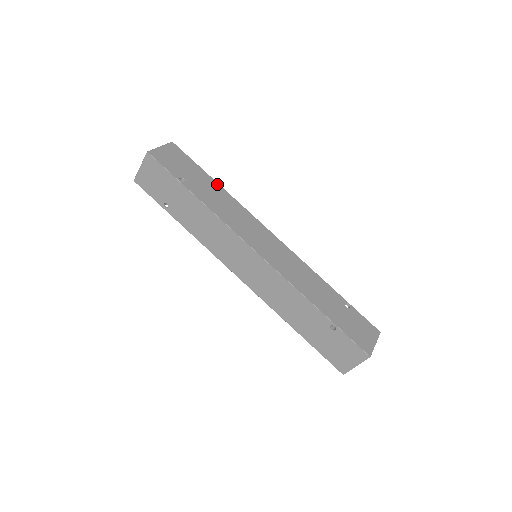
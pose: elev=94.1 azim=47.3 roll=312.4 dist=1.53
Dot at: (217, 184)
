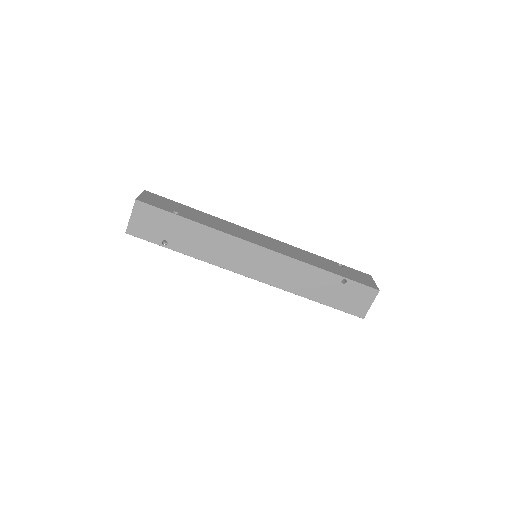
Dot at: (198, 211)
